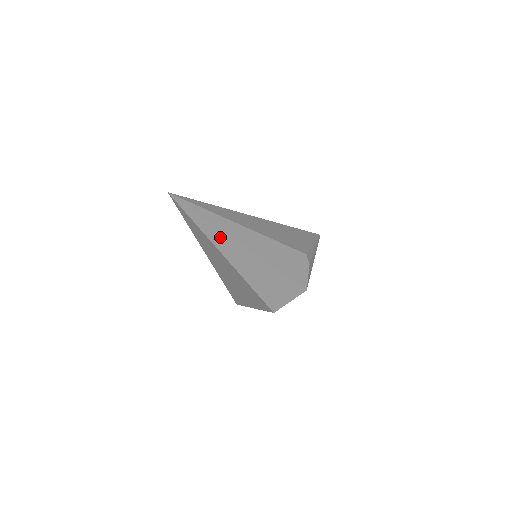
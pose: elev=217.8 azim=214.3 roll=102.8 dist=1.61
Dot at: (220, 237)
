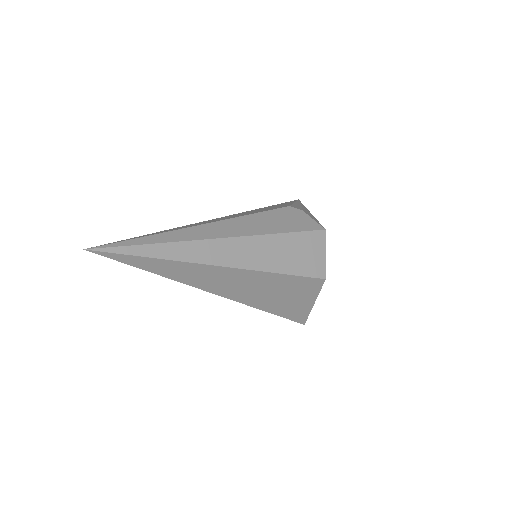
Dot at: (182, 250)
